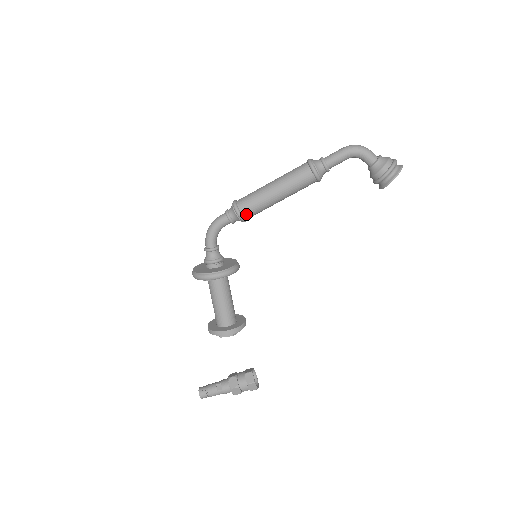
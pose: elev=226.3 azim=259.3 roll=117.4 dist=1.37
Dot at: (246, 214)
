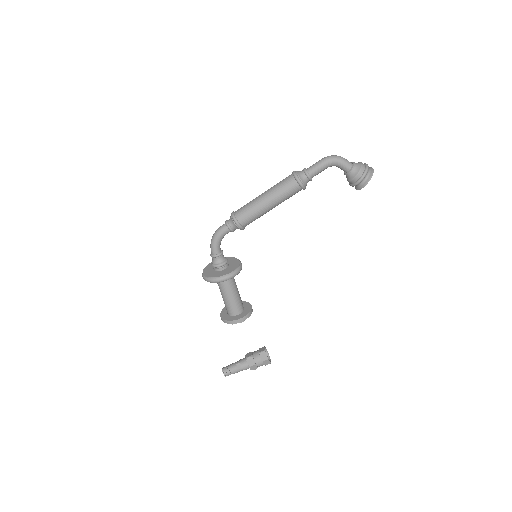
Dot at: (244, 224)
